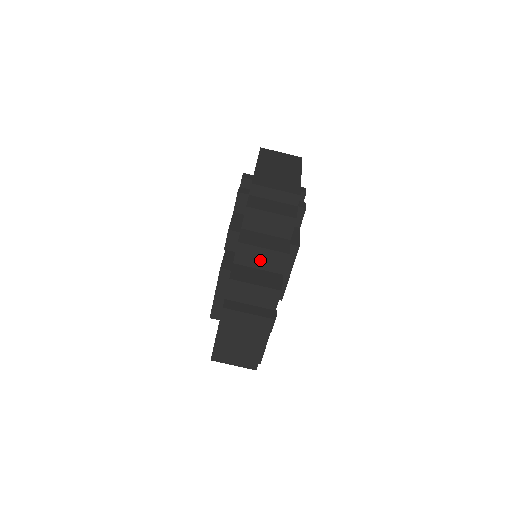
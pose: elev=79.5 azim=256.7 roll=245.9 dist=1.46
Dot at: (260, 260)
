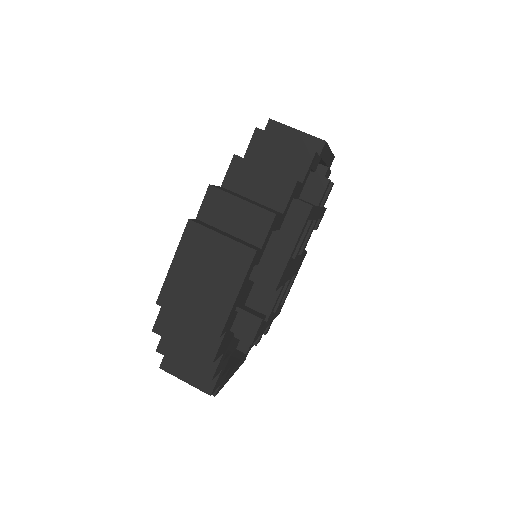
Dot at: (257, 186)
